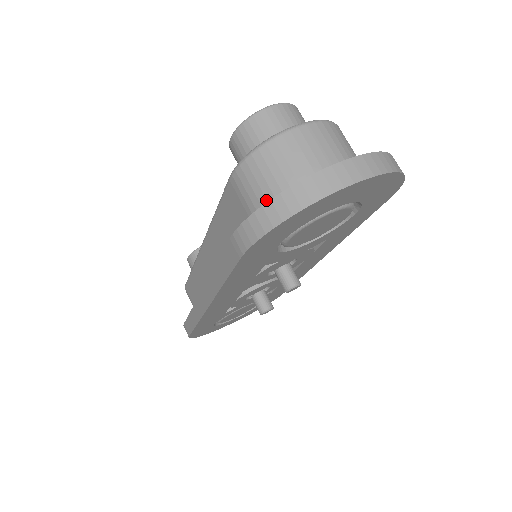
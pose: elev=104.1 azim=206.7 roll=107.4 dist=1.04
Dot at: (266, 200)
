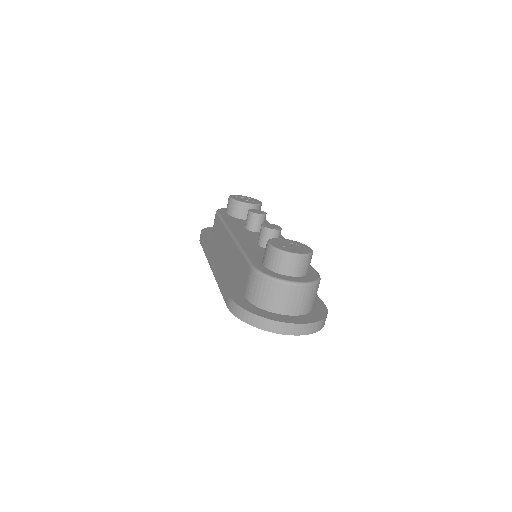
Dot at: (254, 298)
